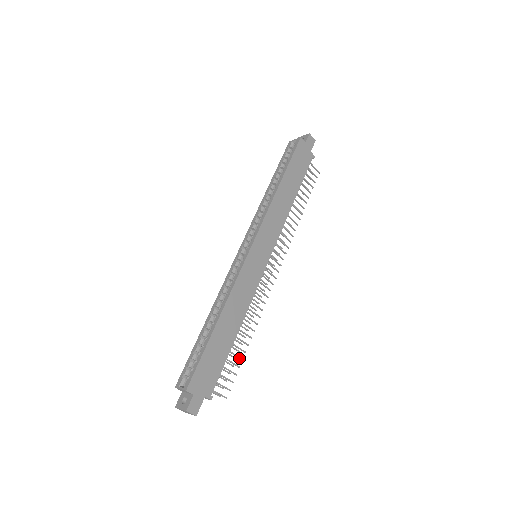
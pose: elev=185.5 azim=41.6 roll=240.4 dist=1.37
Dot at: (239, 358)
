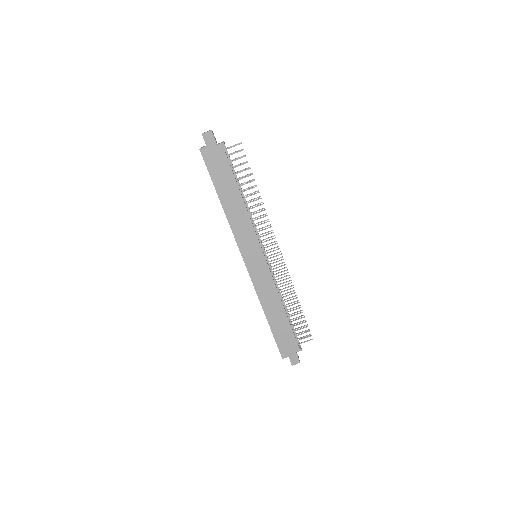
Dot at: occluded
